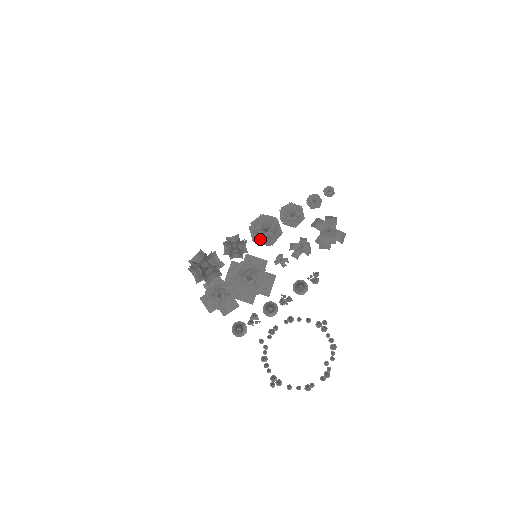
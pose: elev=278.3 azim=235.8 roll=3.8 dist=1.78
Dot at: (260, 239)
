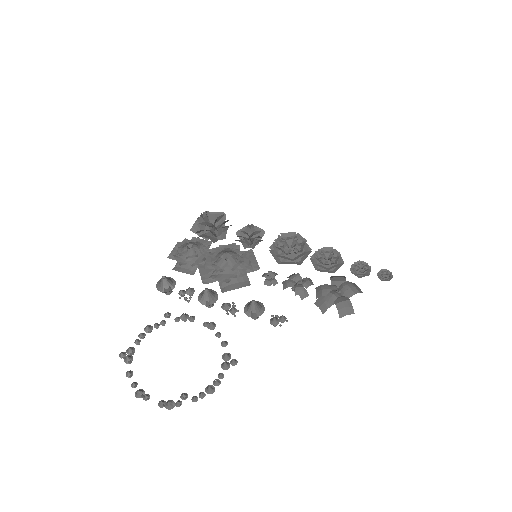
Dot at: (276, 249)
